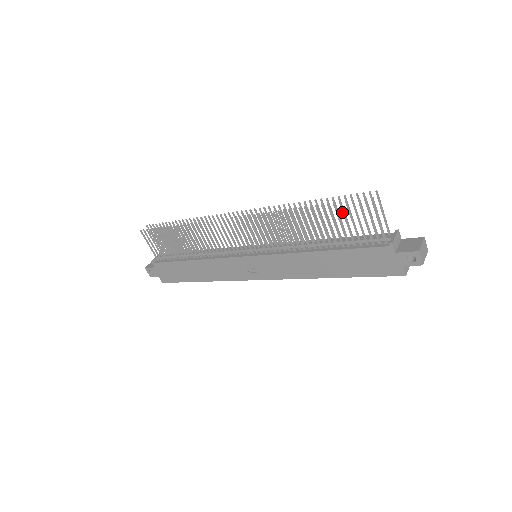
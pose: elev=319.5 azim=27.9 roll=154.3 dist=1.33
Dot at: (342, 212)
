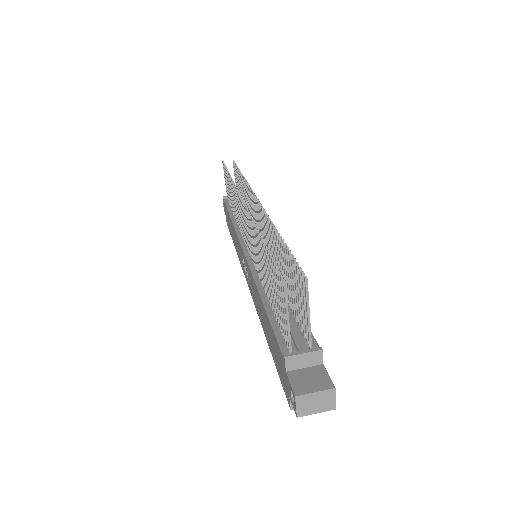
Dot at: (272, 272)
